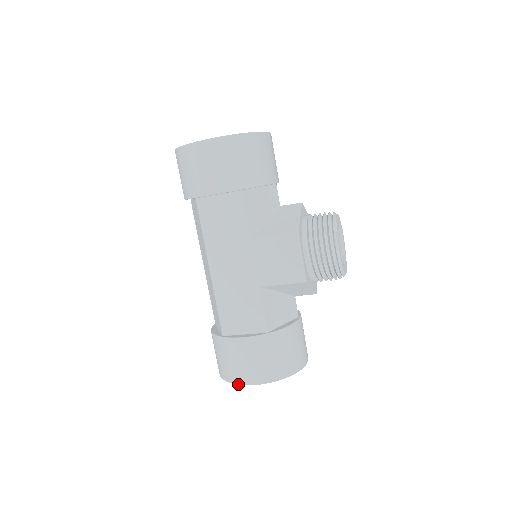
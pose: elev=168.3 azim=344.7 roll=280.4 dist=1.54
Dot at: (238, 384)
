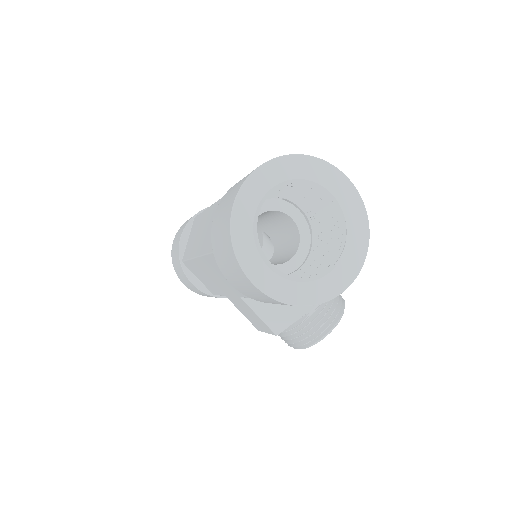
Dot at: (176, 273)
